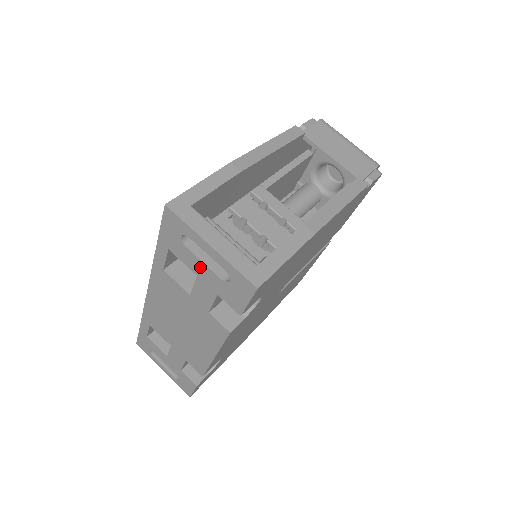
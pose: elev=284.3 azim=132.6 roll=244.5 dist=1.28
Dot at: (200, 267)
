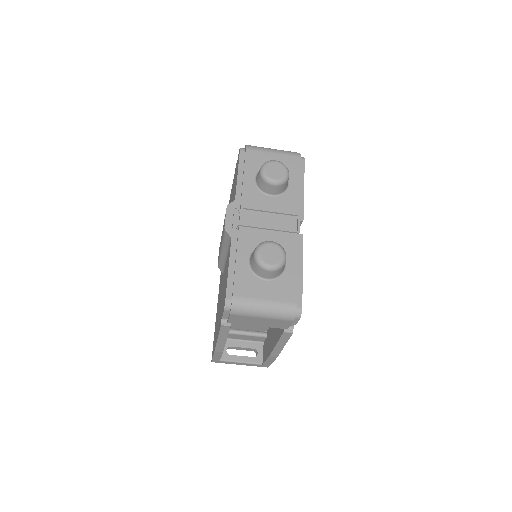
Dot at: occluded
